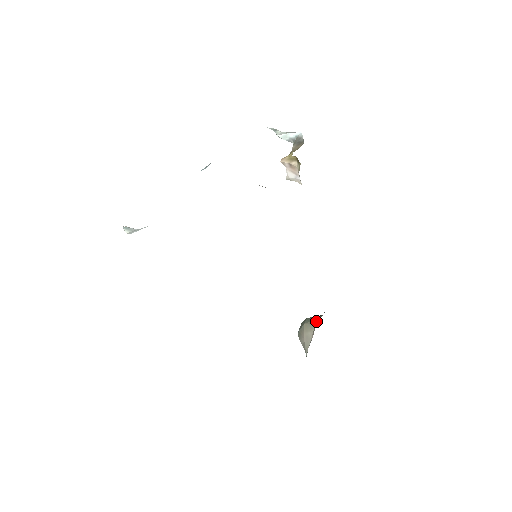
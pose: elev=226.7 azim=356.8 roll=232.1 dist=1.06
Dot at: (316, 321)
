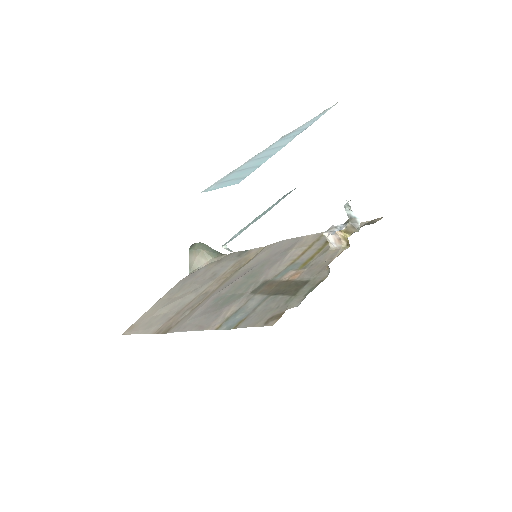
Dot at: (214, 255)
